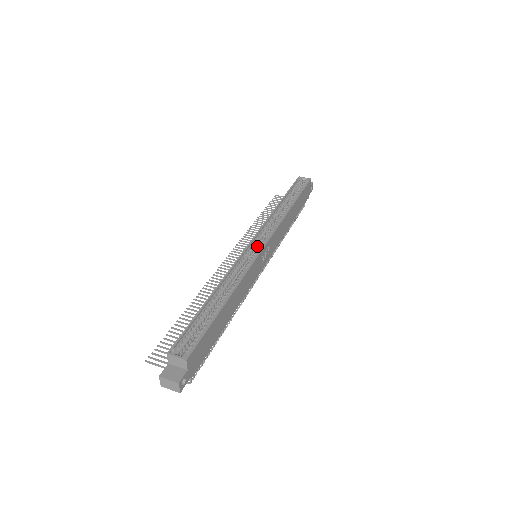
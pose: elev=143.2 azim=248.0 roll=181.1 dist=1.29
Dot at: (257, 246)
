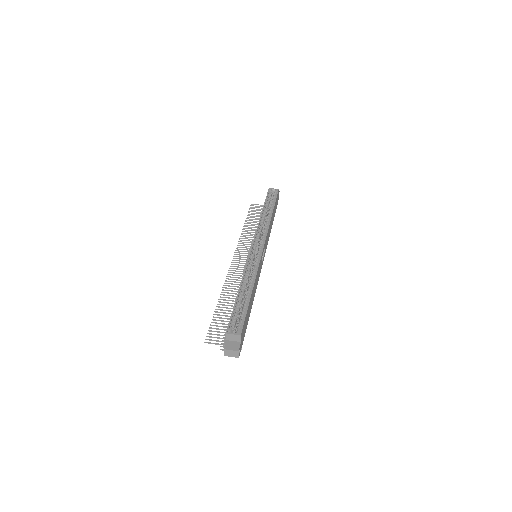
Dot at: (257, 249)
